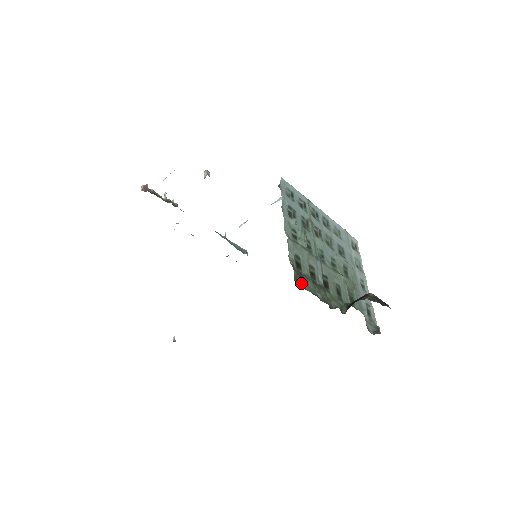
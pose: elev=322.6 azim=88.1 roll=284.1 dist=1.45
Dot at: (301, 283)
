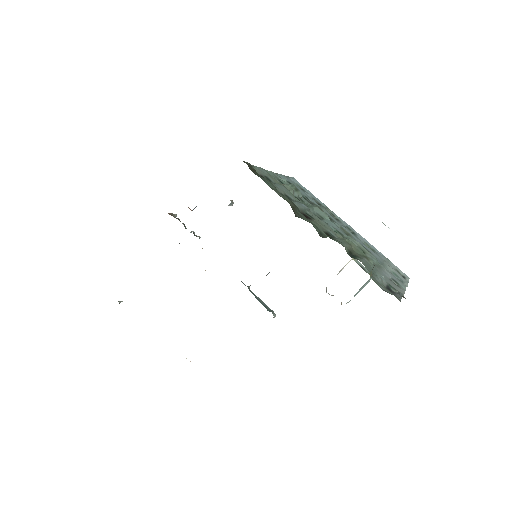
Dot at: (252, 171)
